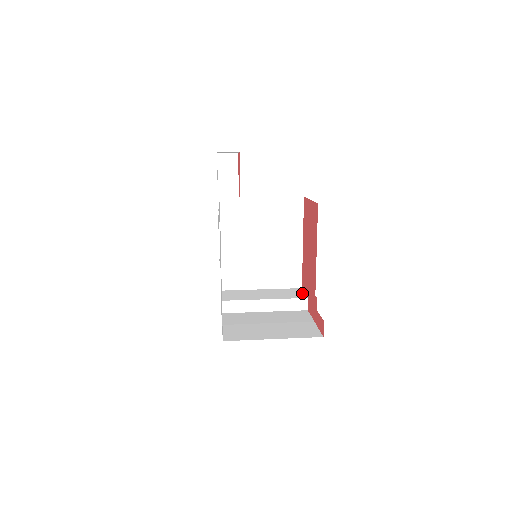
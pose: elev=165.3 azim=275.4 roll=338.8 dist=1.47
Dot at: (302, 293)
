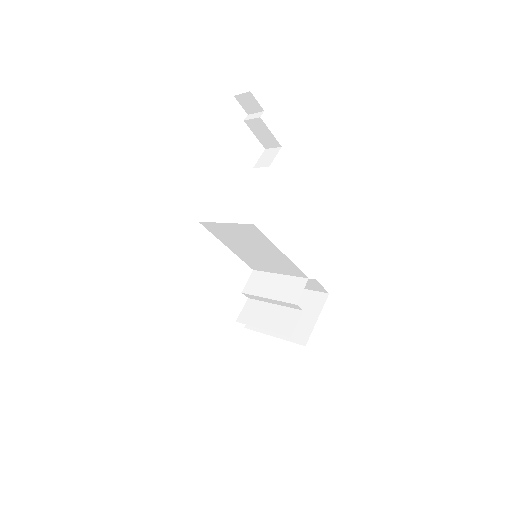
Dot at: (299, 292)
